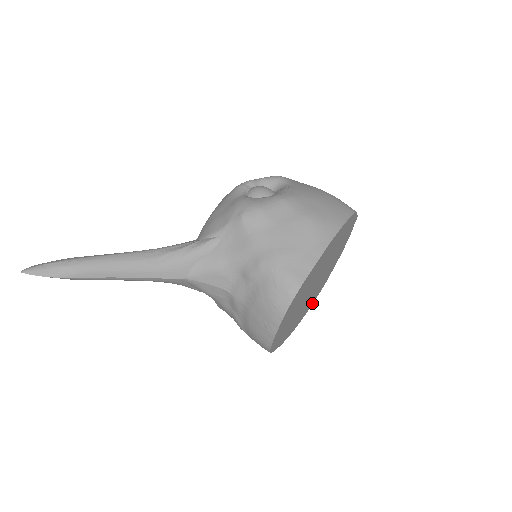
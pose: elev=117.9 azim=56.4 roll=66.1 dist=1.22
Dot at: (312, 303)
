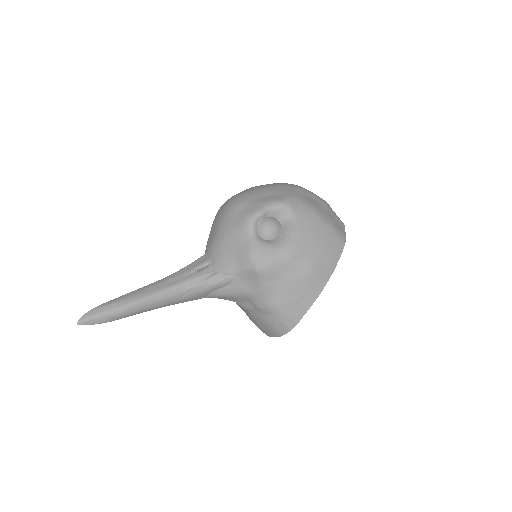
Dot at: occluded
